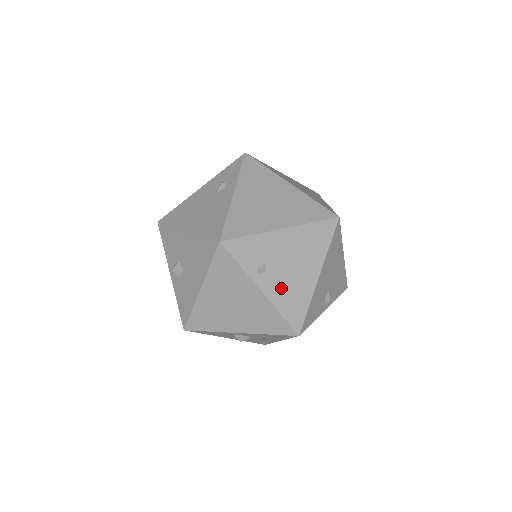
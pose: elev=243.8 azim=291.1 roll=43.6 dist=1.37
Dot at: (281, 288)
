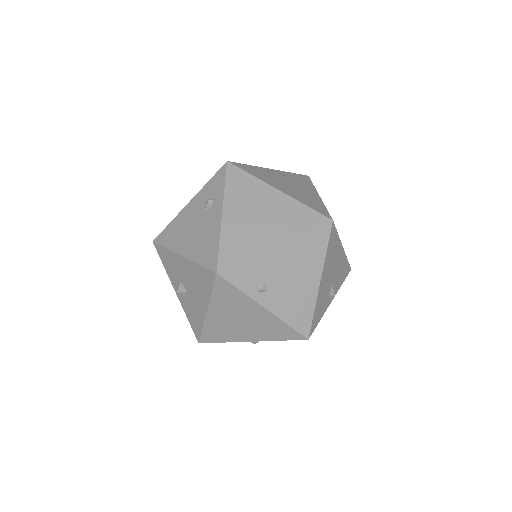
Dot at: (284, 301)
